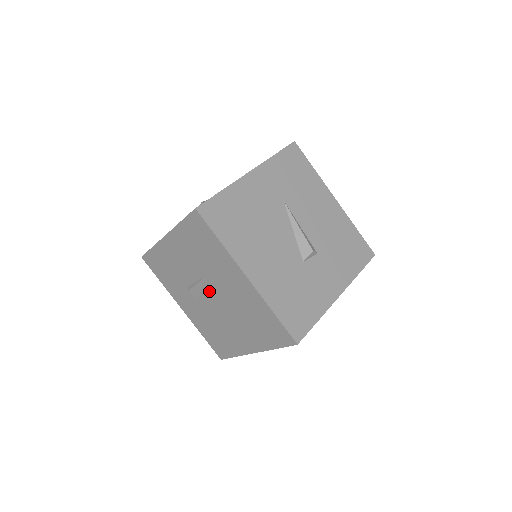
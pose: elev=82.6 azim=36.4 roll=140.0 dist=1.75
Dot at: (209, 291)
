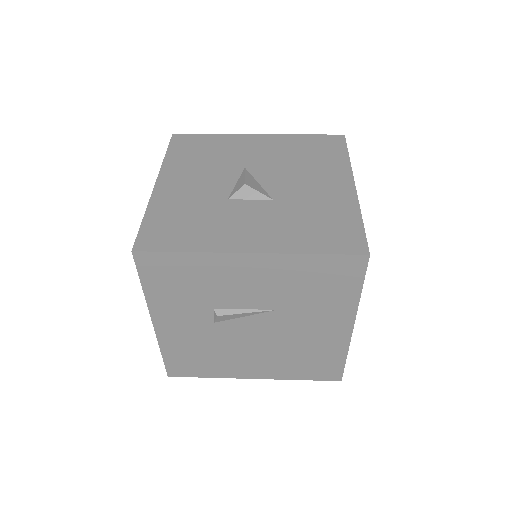
Dot at: (258, 322)
